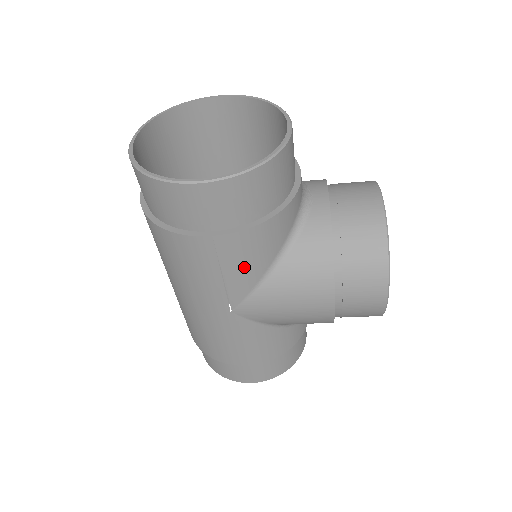
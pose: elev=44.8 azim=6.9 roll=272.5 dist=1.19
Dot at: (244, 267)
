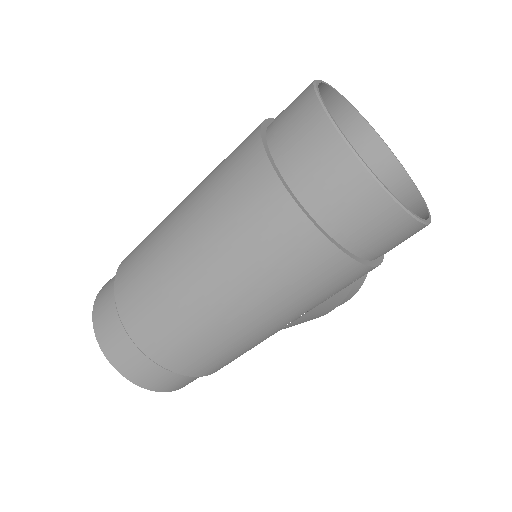
Dot at: occluded
